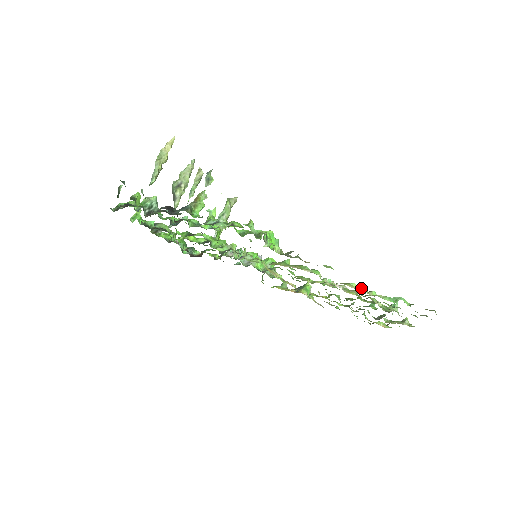
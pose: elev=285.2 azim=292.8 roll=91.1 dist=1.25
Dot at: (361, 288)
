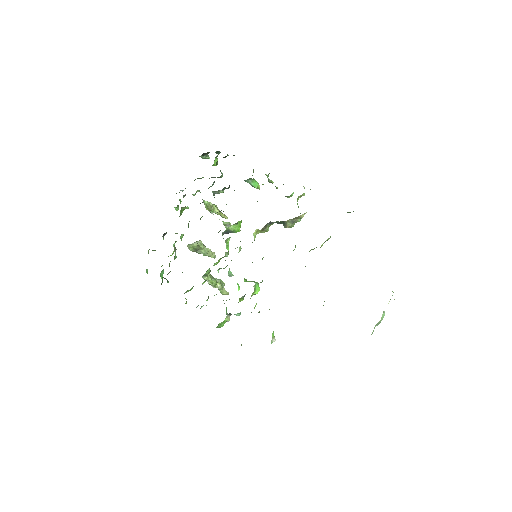
Dot at: occluded
